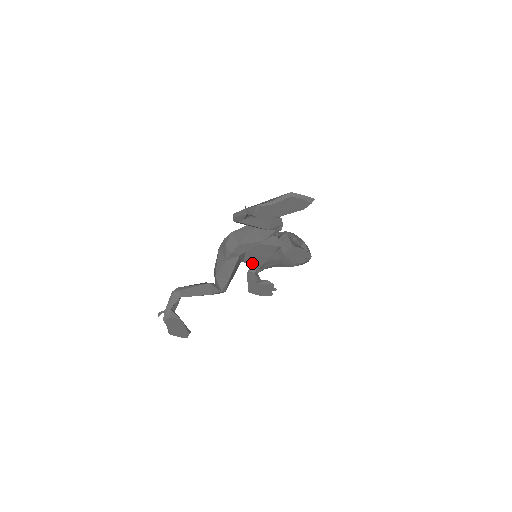
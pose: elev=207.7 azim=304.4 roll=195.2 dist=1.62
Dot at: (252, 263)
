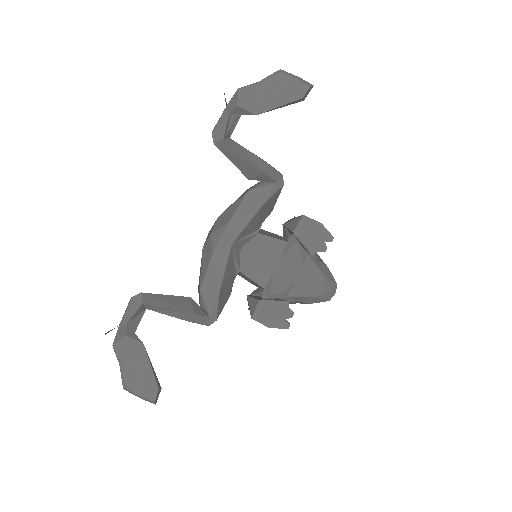
Dot at: (252, 276)
